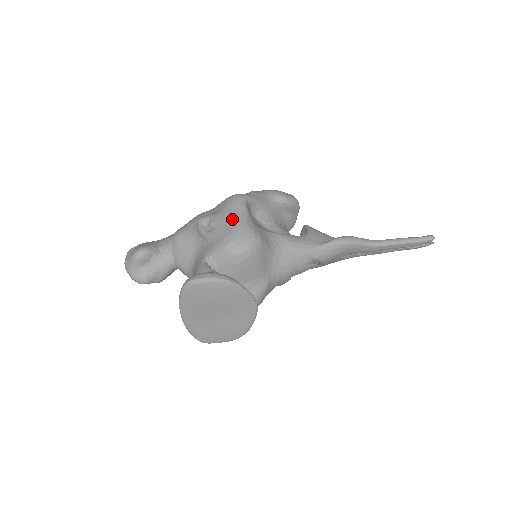
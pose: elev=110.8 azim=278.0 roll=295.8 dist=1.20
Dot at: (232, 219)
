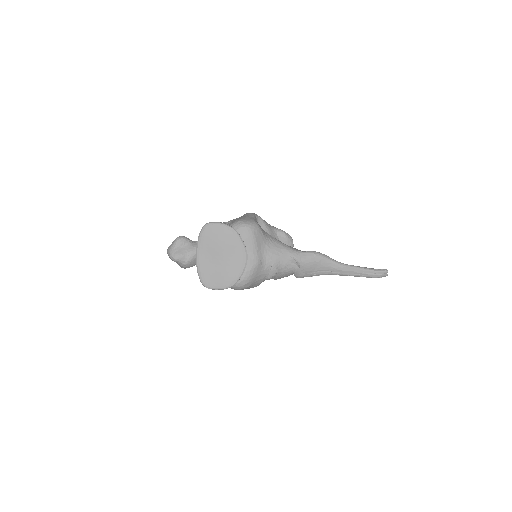
Dot at: (244, 216)
